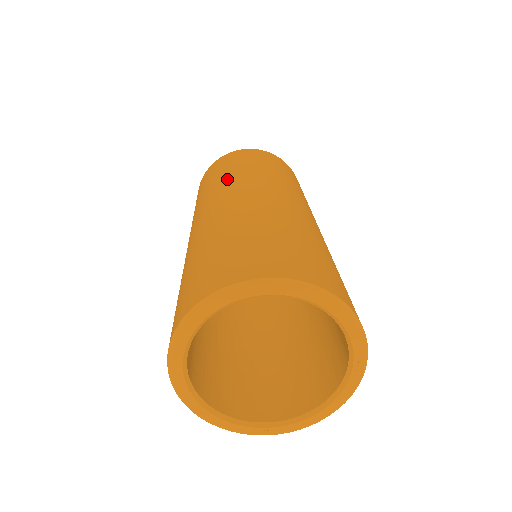
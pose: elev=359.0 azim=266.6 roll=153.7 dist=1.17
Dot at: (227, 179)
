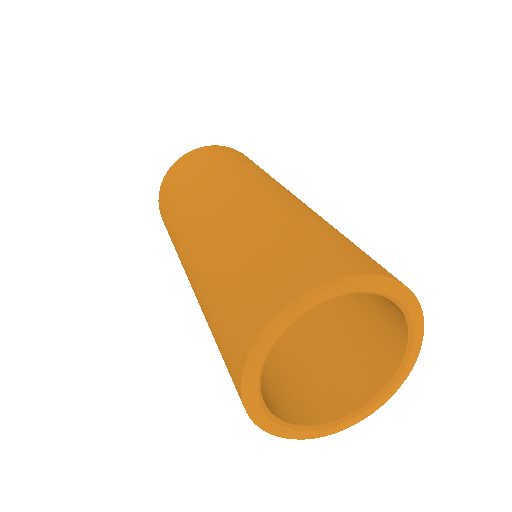
Dot at: (252, 171)
